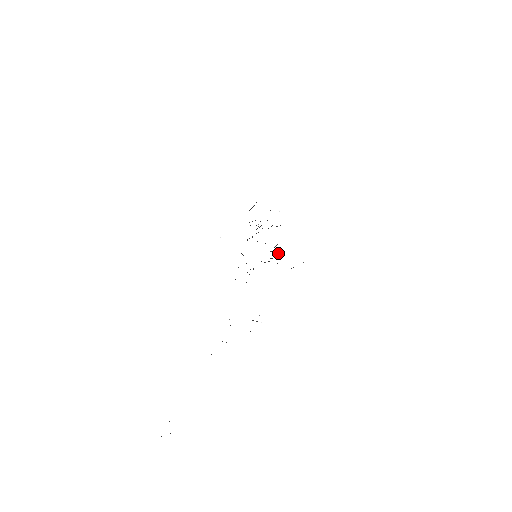
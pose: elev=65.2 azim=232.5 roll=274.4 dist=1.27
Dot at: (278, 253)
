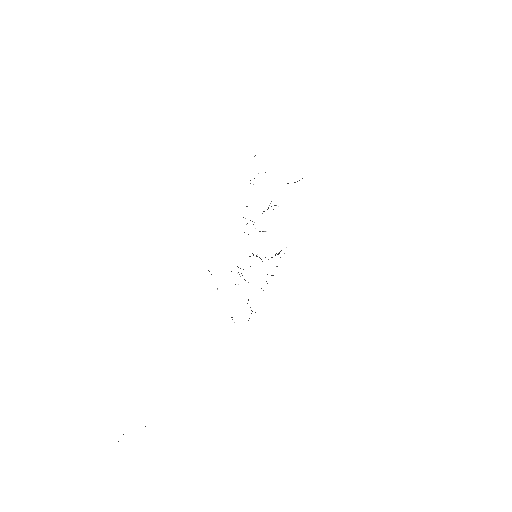
Dot at: (279, 253)
